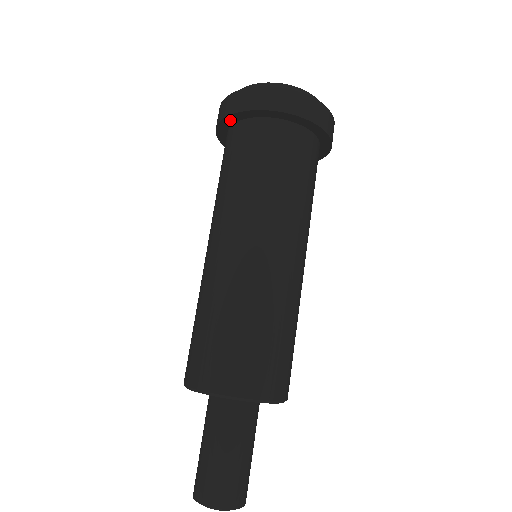
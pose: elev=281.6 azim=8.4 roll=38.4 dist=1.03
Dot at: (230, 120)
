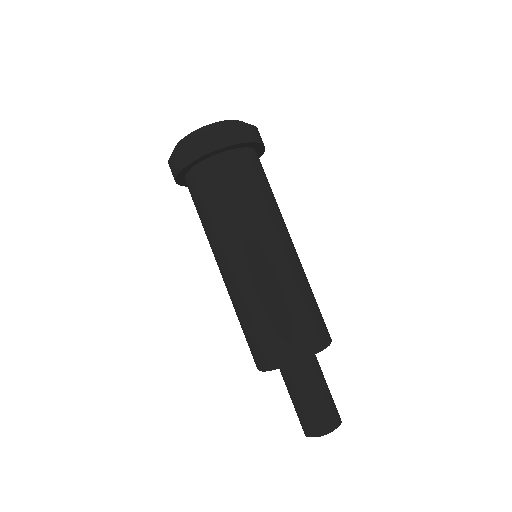
Dot at: (189, 167)
